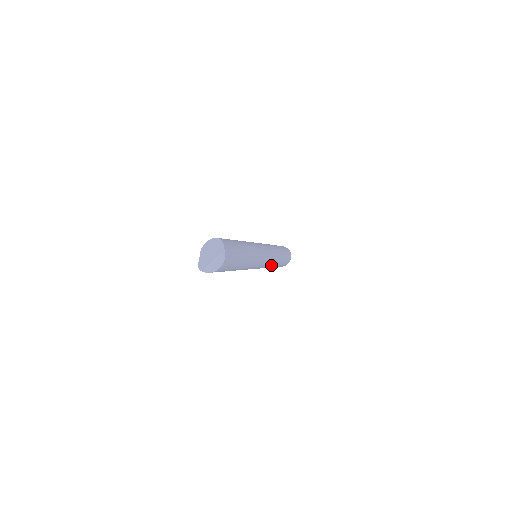
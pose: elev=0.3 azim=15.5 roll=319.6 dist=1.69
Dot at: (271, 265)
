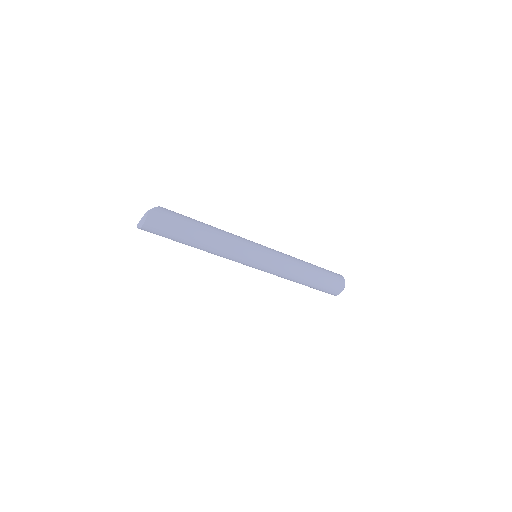
Dot at: (282, 274)
